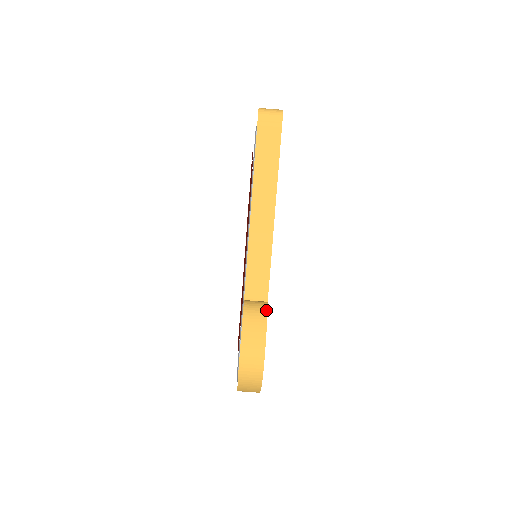
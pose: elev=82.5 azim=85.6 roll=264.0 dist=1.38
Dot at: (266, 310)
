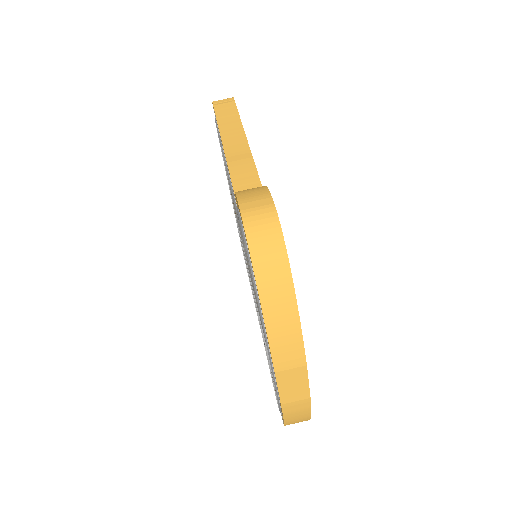
Dot at: occluded
